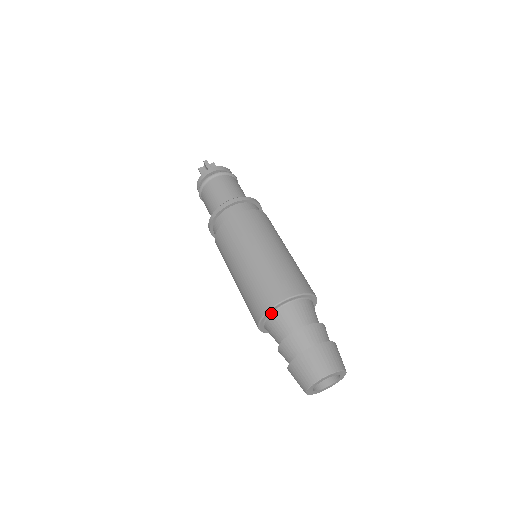
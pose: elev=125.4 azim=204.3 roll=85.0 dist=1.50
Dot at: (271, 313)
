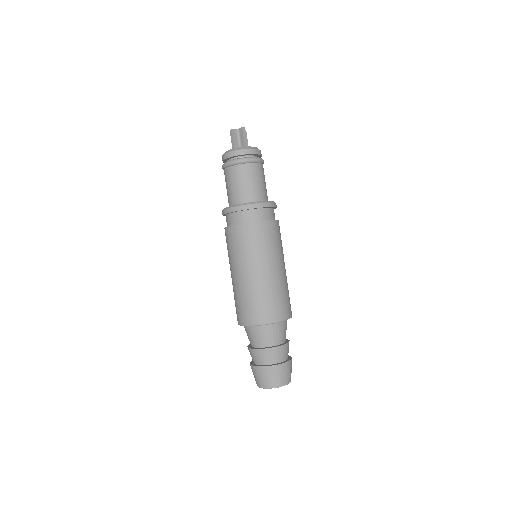
Dot at: occluded
